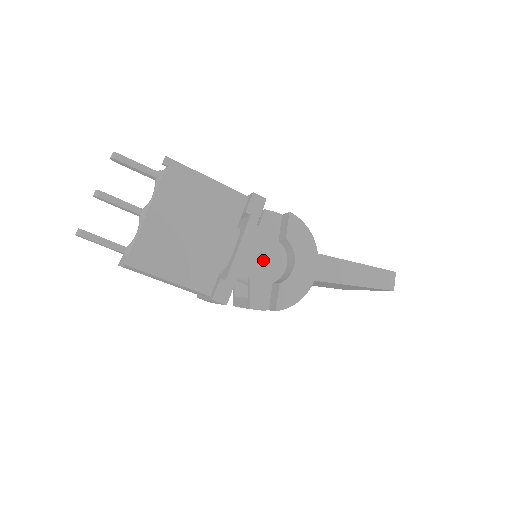
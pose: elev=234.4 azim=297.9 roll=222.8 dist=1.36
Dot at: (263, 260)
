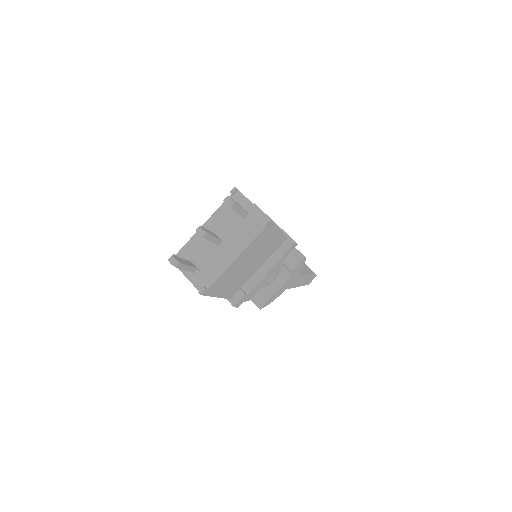
Dot at: (271, 280)
